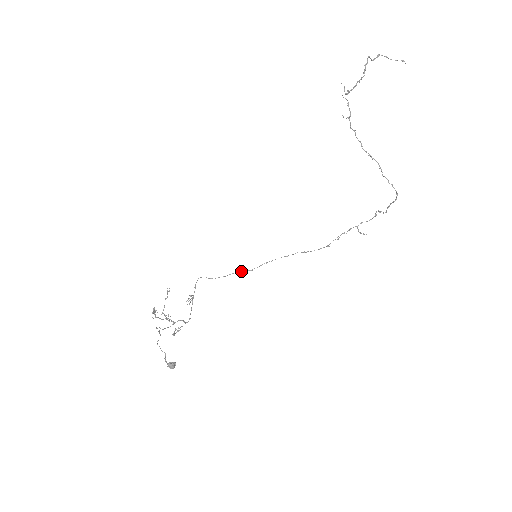
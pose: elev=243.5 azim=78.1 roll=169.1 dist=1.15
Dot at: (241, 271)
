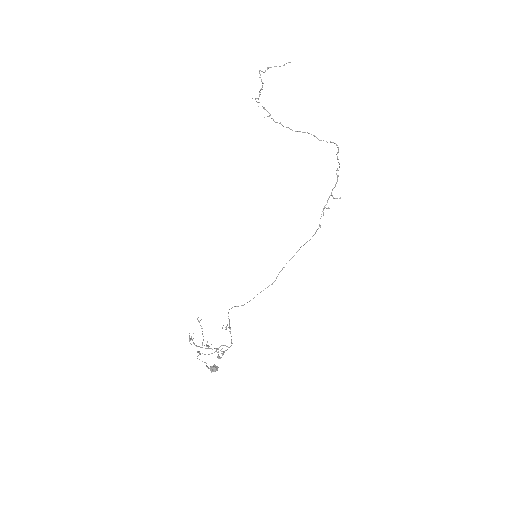
Dot at: occluded
